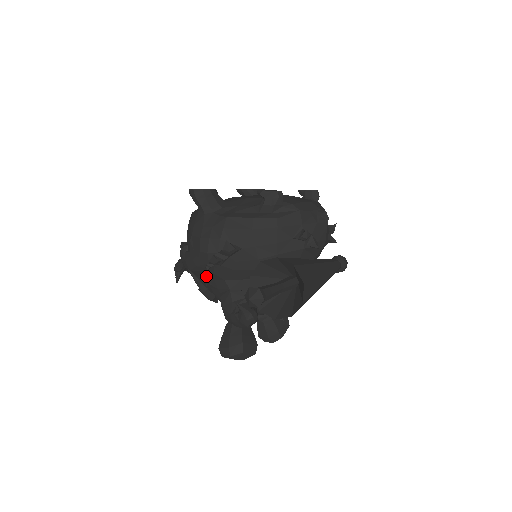
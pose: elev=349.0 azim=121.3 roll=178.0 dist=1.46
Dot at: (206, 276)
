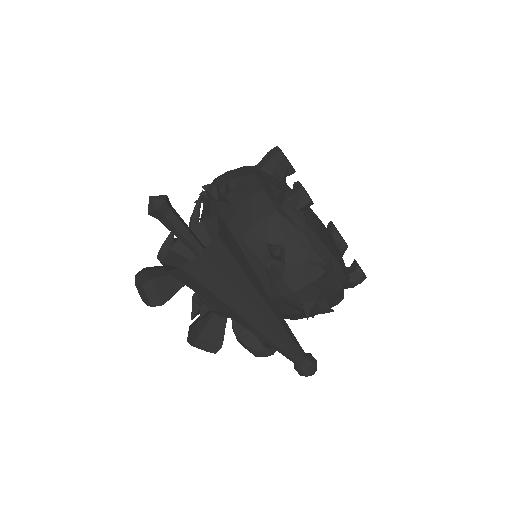
Dot at: occluded
